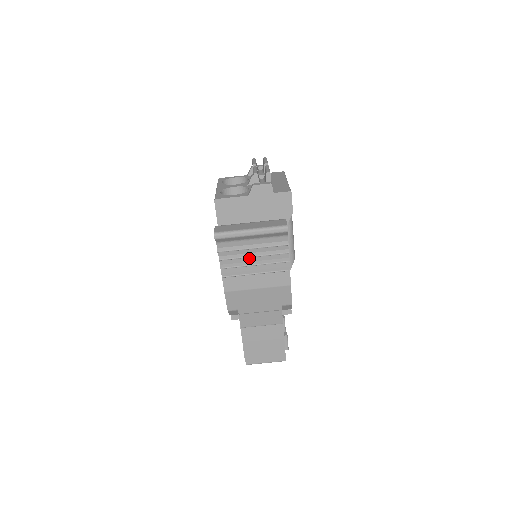
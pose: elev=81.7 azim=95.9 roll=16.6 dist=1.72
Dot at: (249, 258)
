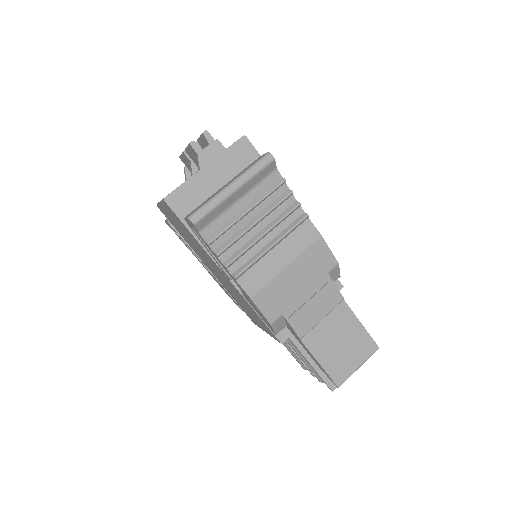
Dot at: (251, 231)
